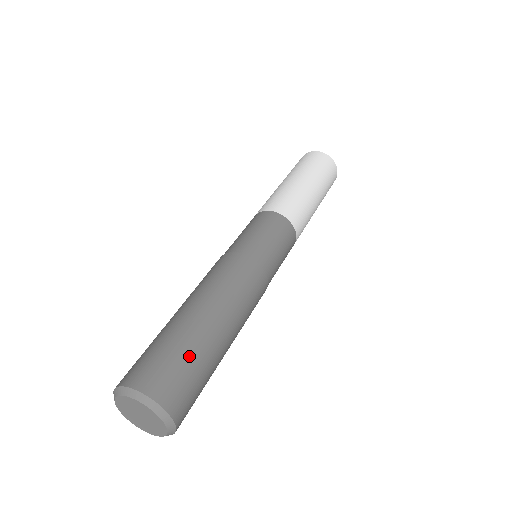
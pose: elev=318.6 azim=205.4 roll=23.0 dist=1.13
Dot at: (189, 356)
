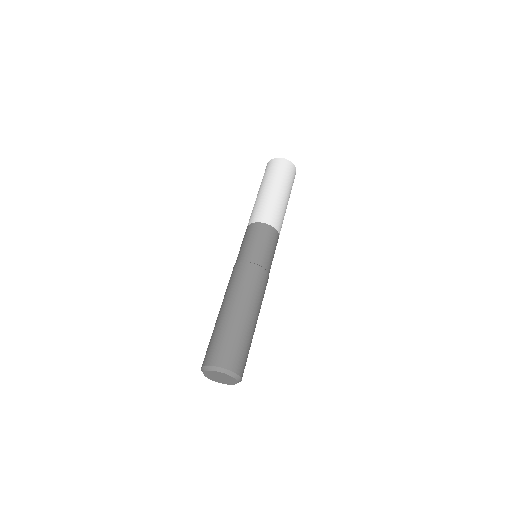
Dot at: (247, 345)
